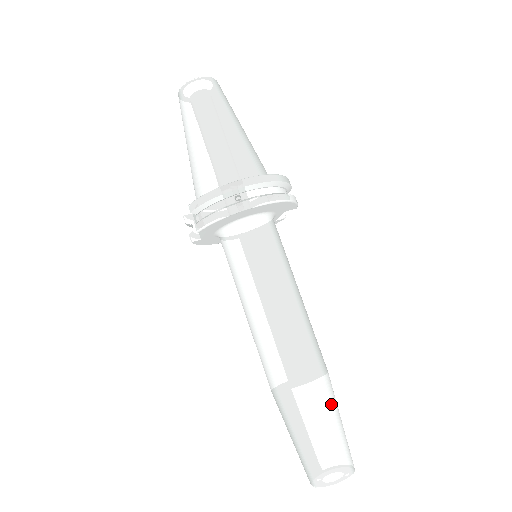
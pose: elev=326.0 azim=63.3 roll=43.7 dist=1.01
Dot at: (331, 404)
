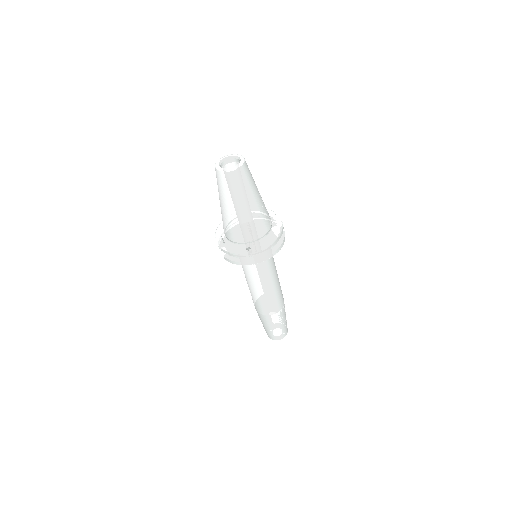
Dot at: (282, 318)
